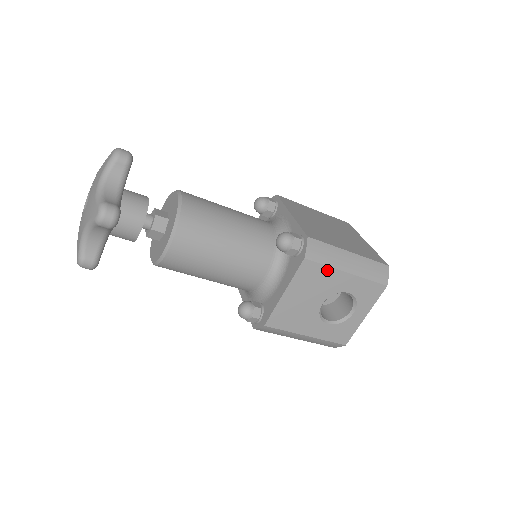
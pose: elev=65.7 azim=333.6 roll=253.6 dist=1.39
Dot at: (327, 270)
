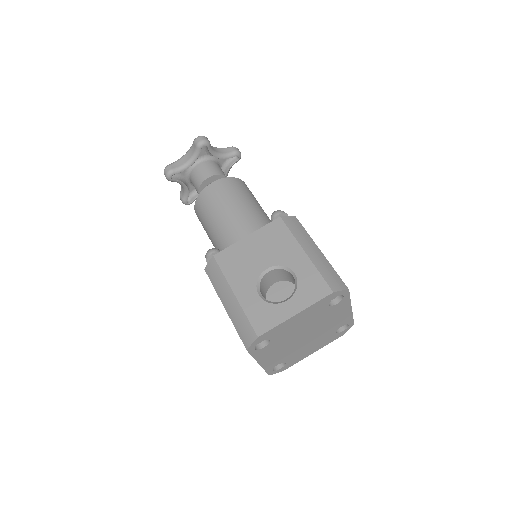
Dot at: (290, 238)
